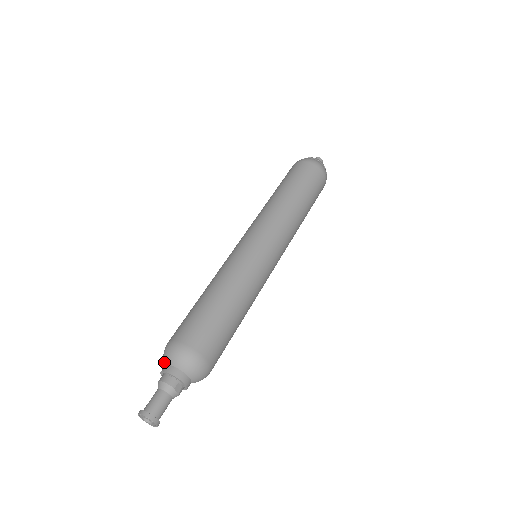
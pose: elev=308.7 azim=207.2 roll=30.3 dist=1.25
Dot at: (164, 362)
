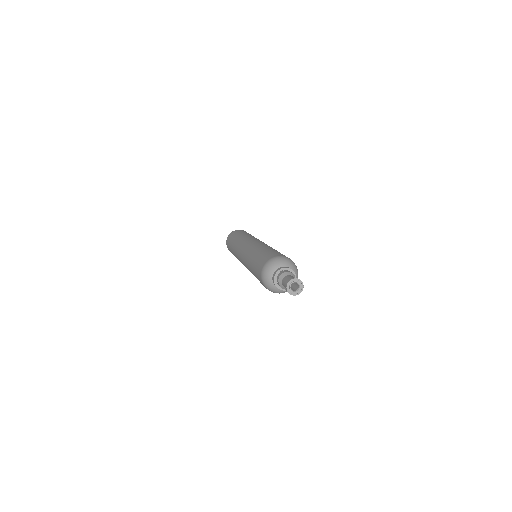
Dot at: (273, 270)
